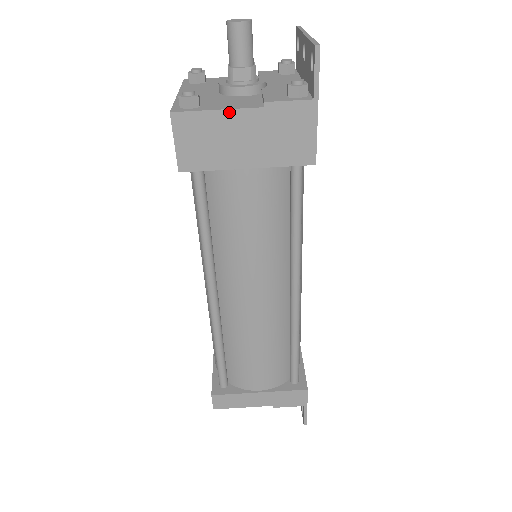
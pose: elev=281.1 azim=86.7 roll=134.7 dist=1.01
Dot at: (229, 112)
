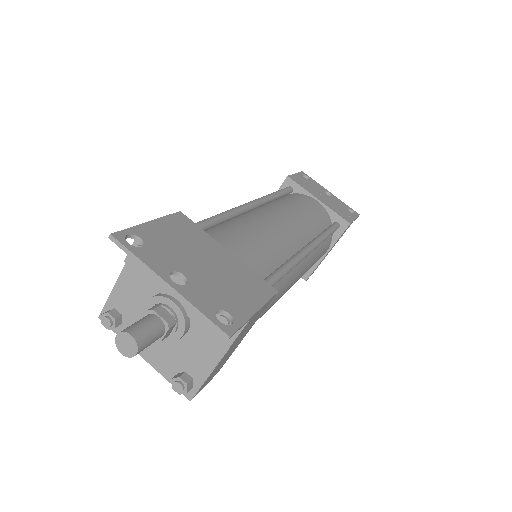
Dot at: (215, 368)
